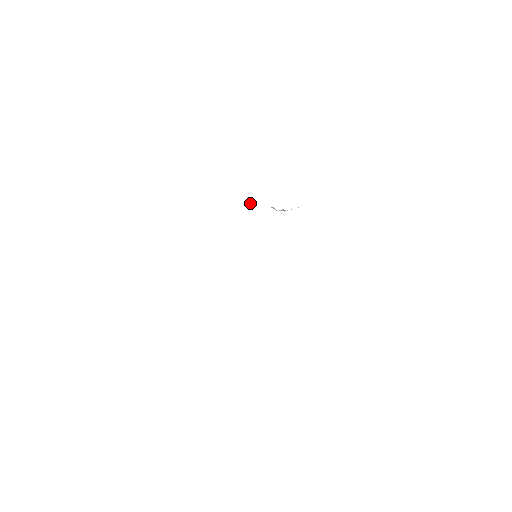
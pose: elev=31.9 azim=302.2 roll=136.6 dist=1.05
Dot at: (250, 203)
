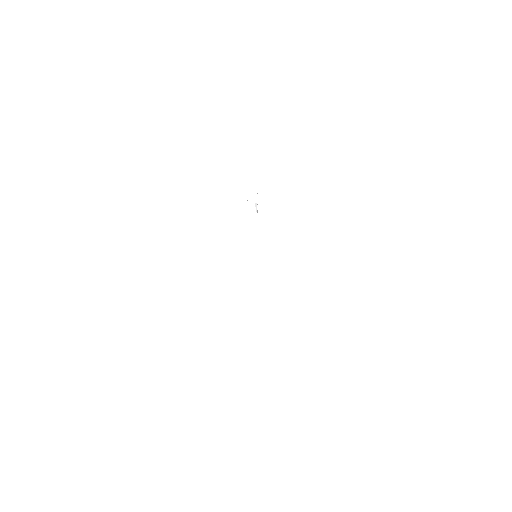
Dot at: (254, 209)
